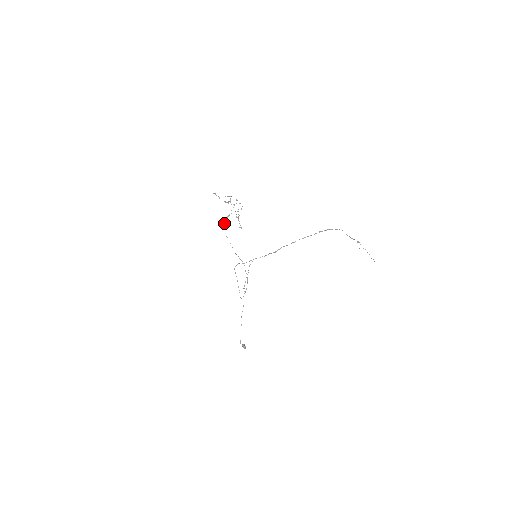
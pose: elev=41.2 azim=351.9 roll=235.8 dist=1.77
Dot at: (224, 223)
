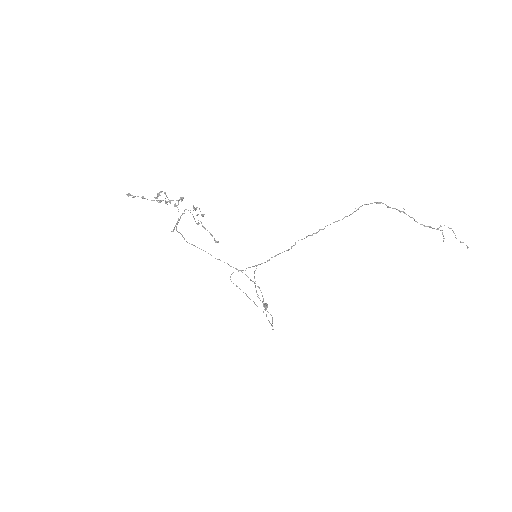
Dot at: occluded
